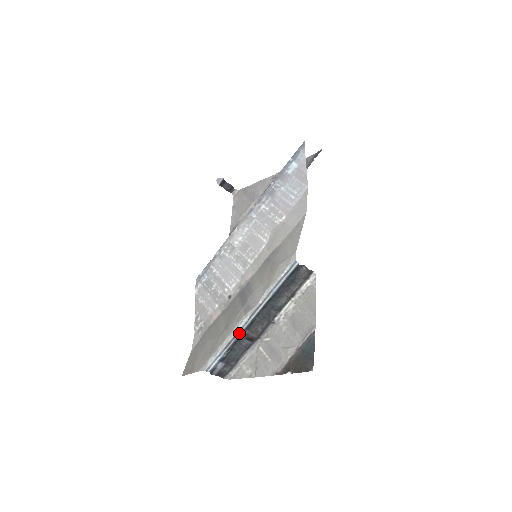
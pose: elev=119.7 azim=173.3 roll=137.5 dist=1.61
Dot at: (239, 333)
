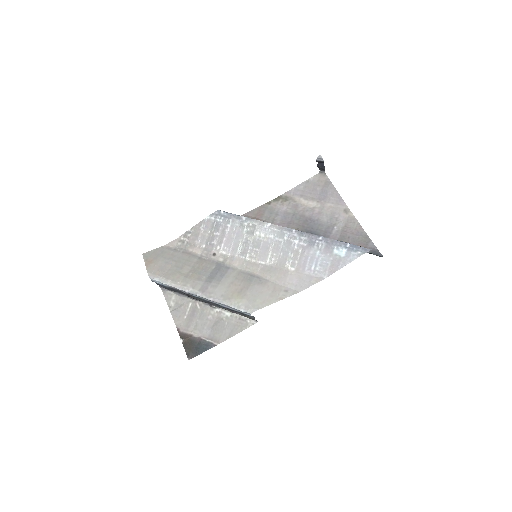
Dot at: (185, 292)
